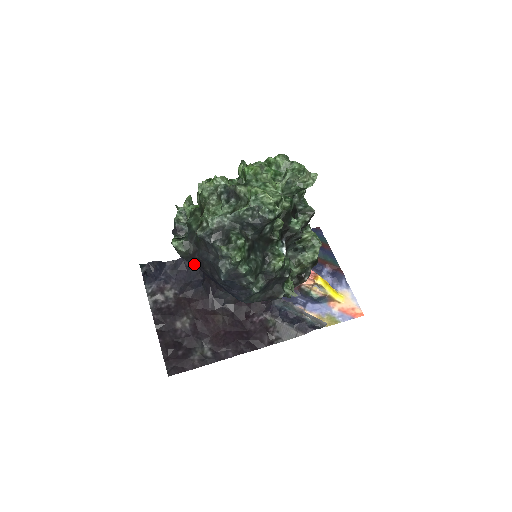
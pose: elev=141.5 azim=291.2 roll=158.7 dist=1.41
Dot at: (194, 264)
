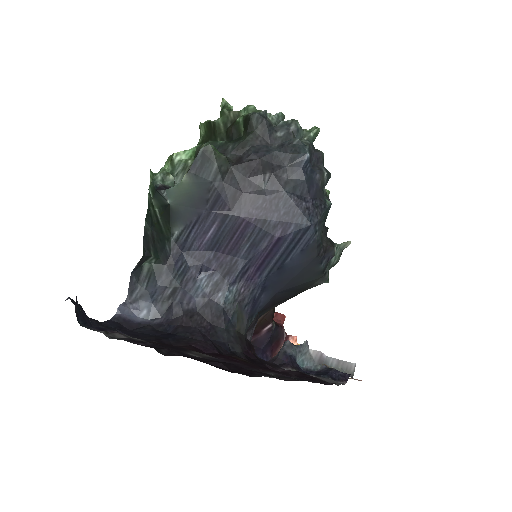
Dot at: (233, 186)
